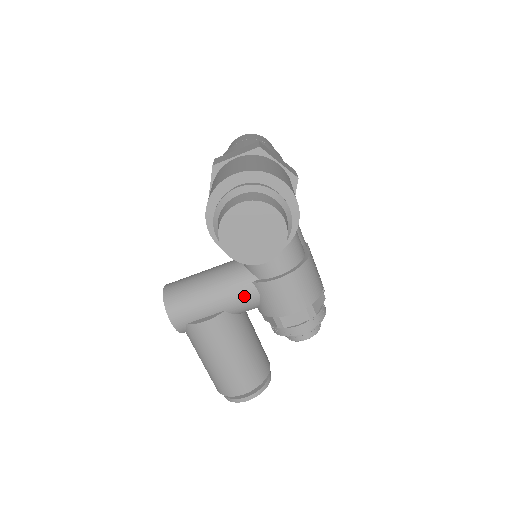
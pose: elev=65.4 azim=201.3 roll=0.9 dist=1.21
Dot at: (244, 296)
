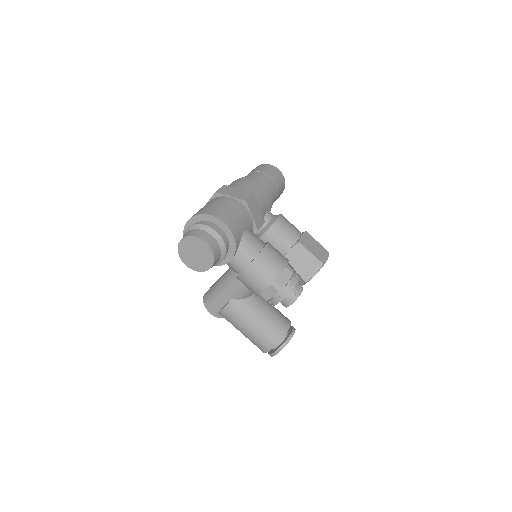
Dot at: (236, 287)
